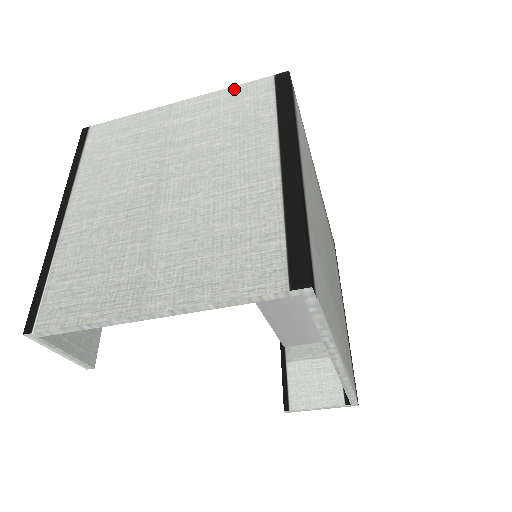
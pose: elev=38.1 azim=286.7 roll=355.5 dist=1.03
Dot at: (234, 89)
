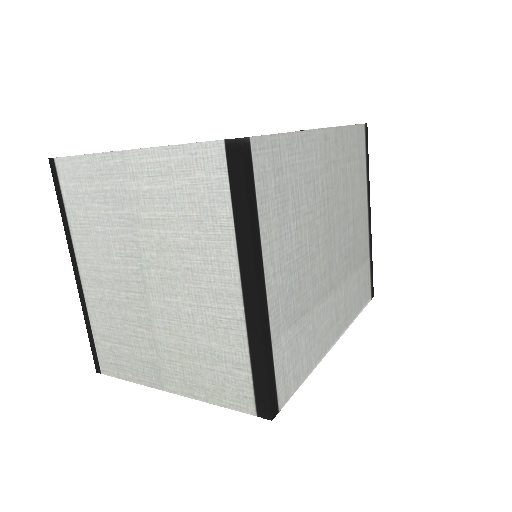
Dot at: (182, 151)
